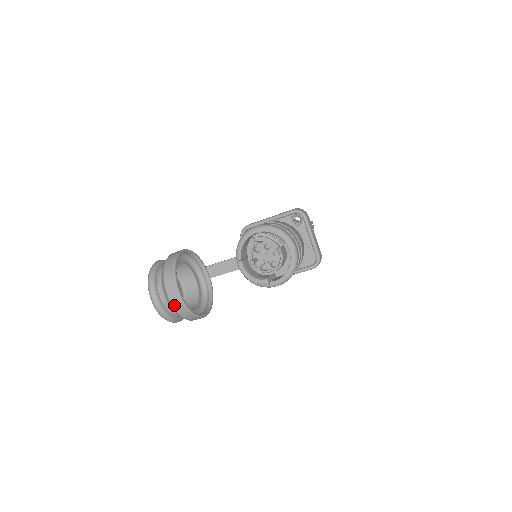
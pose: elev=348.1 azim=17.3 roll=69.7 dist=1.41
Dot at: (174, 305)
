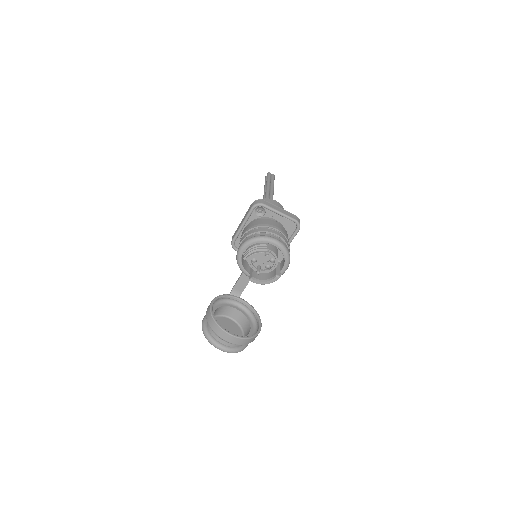
Dot at: (237, 344)
